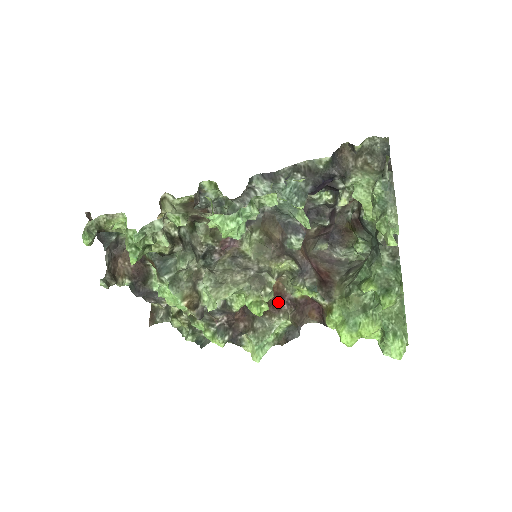
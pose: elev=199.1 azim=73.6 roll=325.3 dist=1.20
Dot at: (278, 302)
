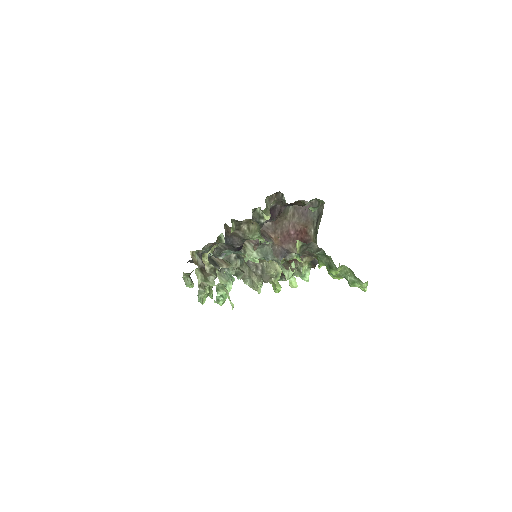
Dot at: occluded
